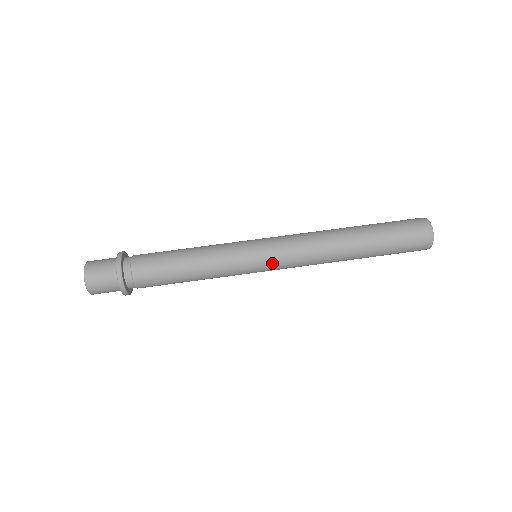
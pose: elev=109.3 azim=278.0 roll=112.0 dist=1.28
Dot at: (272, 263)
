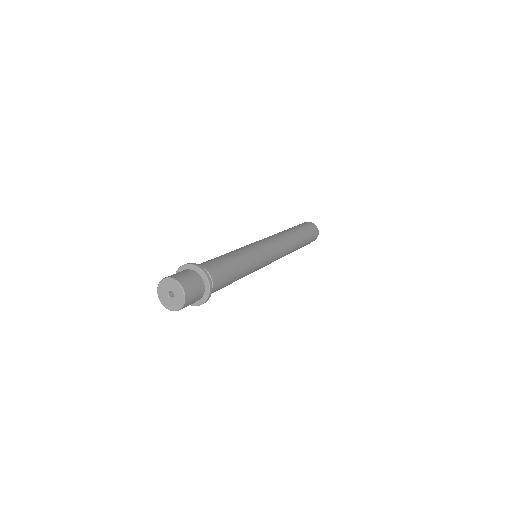
Dot at: (273, 255)
